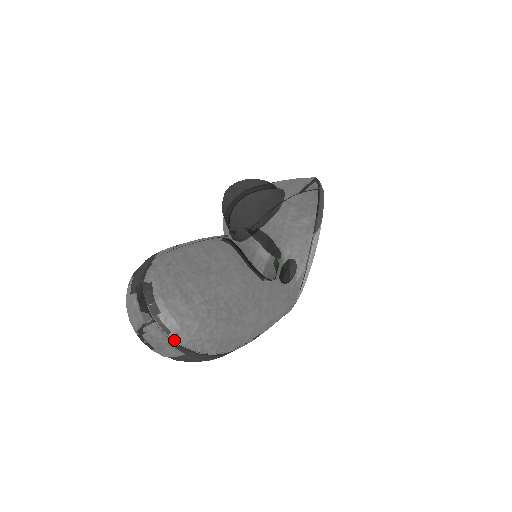
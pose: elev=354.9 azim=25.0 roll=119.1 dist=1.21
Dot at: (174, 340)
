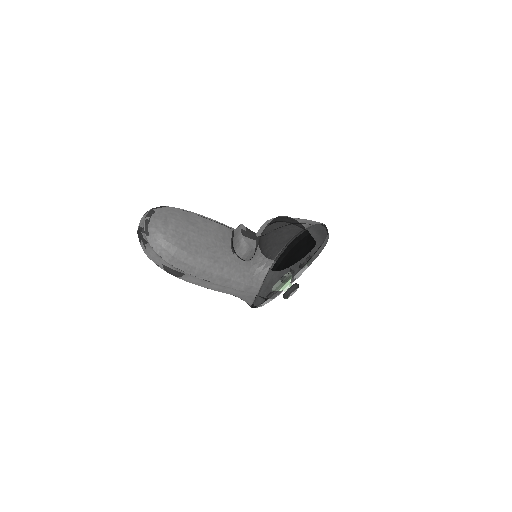
Dot at: (147, 239)
